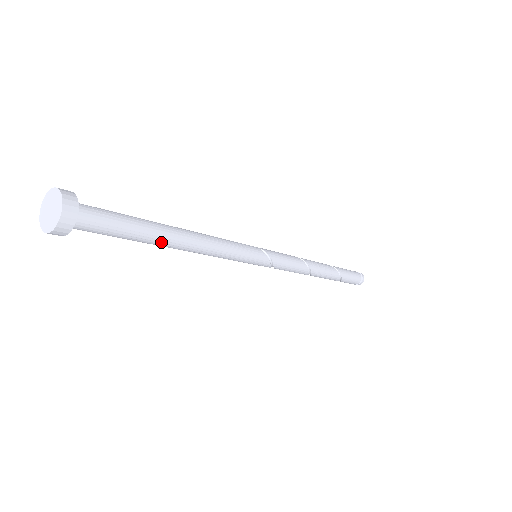
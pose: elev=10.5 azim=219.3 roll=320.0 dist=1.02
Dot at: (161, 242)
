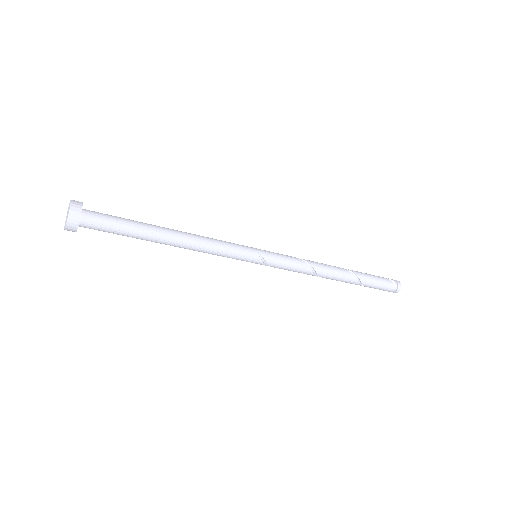
Dot at: (152, 241)
